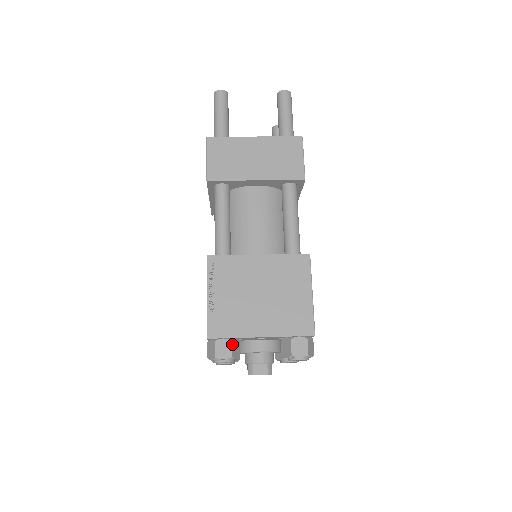
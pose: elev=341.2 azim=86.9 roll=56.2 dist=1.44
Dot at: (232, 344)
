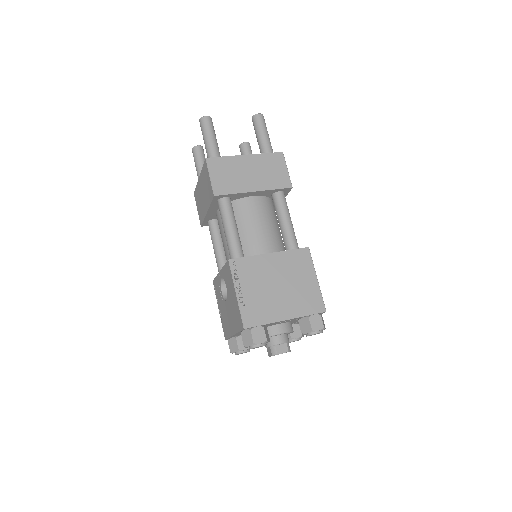
Dot at: (264, 330)
